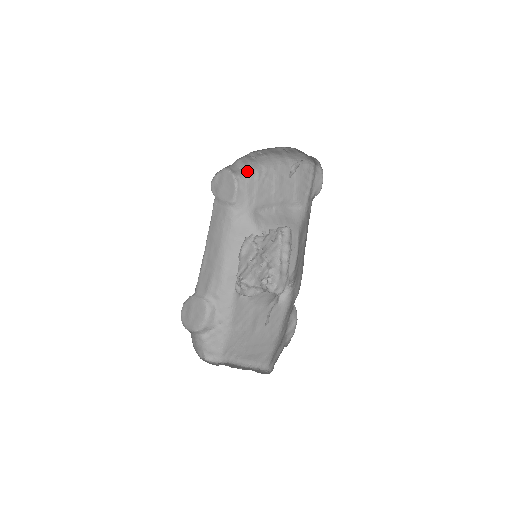
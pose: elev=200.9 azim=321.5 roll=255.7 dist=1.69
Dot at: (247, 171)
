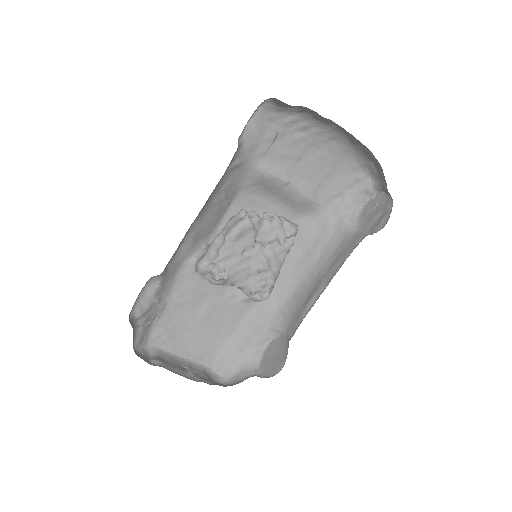
Dot at: (288, 109)
